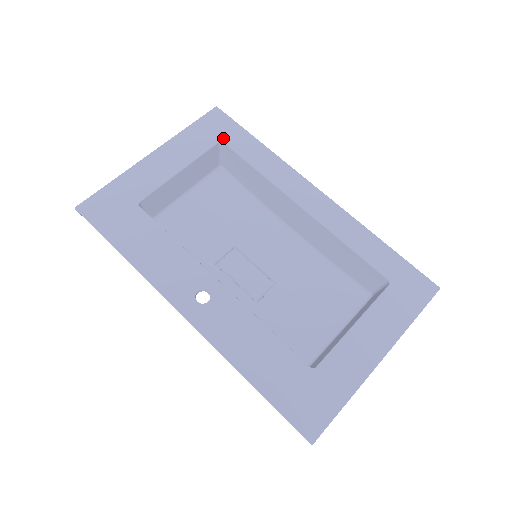
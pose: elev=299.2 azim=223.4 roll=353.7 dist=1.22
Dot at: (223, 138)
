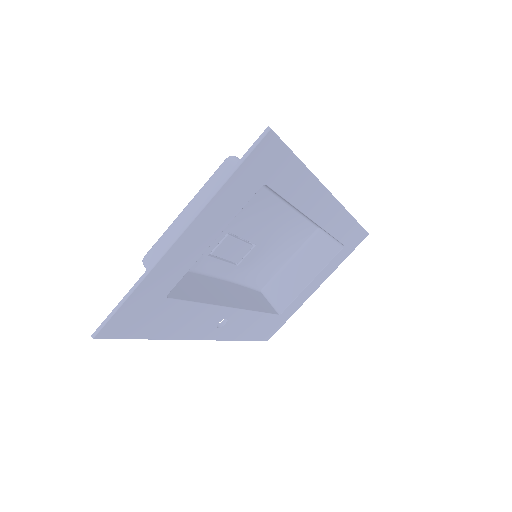
Dot at: (268, 180)
